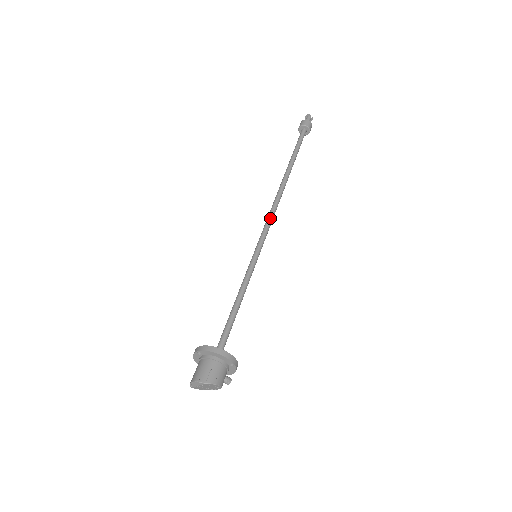
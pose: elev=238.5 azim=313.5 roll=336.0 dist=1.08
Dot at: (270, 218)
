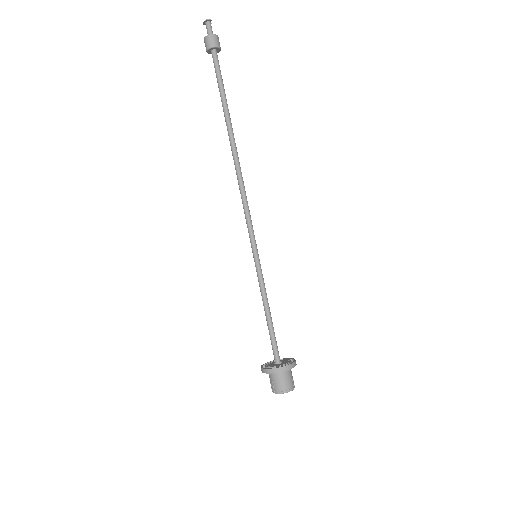
Dot at: occluded
